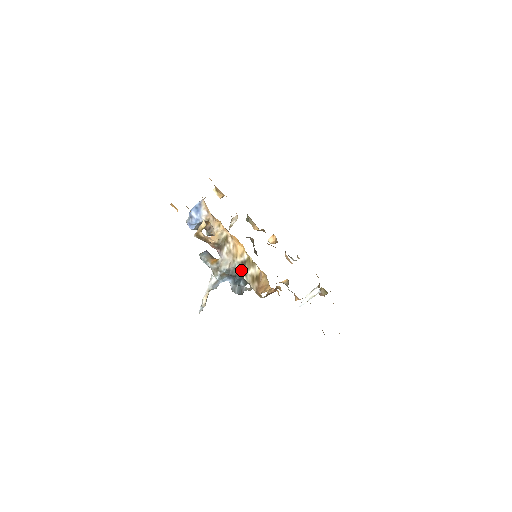
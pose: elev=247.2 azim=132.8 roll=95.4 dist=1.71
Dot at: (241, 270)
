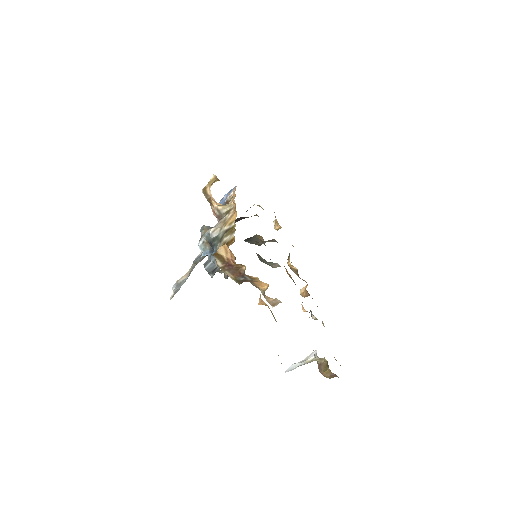
Dot at: (221, 238)
